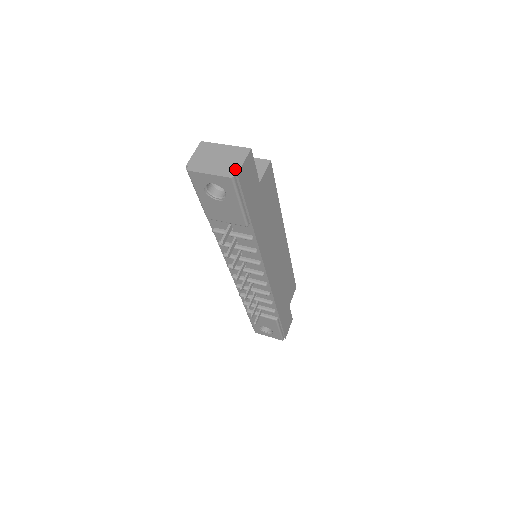
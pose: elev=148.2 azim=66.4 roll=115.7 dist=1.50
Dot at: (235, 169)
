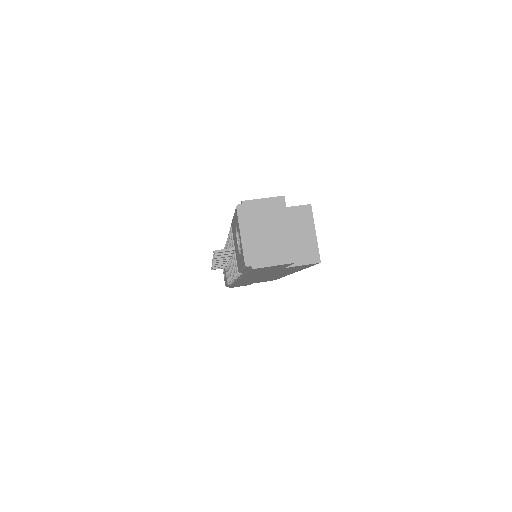
Dot at: (258, 262)
